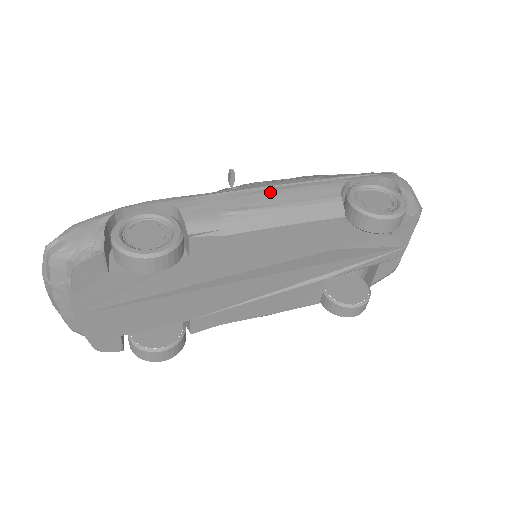
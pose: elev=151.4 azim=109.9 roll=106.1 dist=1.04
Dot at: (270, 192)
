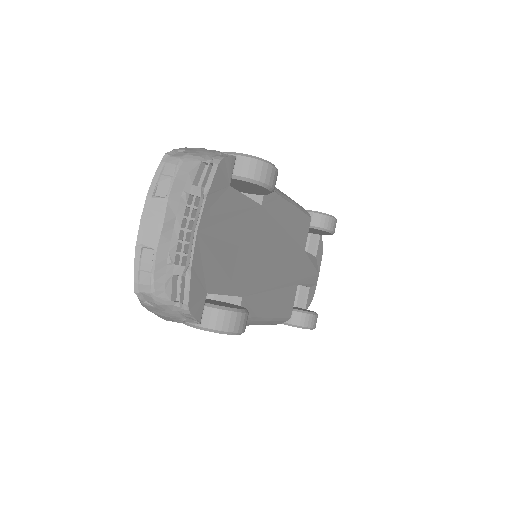
Dot at: occluded
